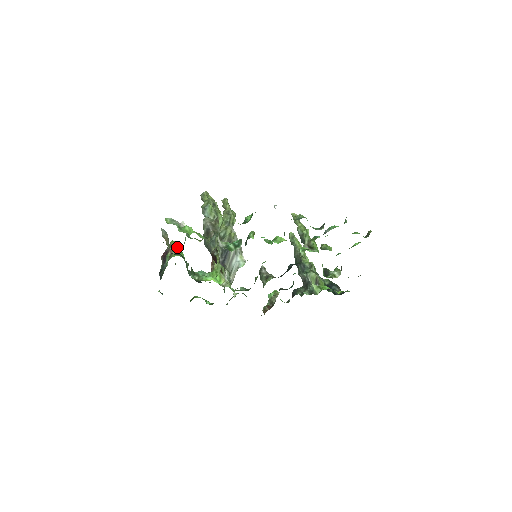
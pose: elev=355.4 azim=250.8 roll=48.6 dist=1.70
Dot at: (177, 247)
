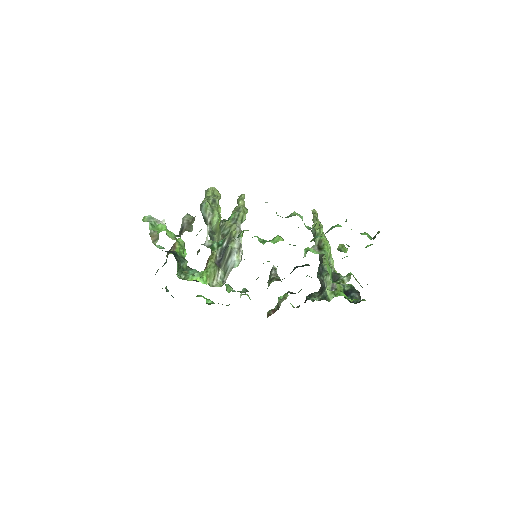
Dot at: occluded
